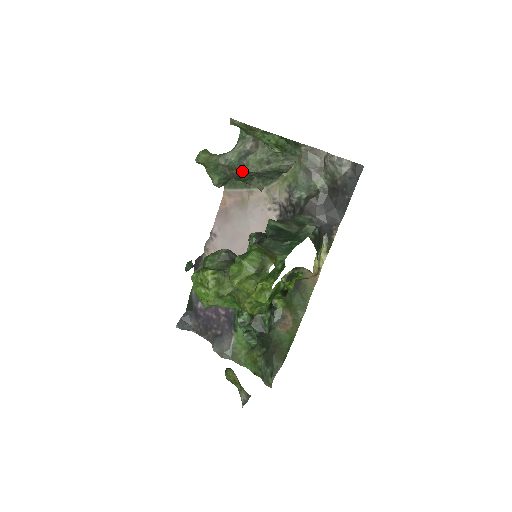
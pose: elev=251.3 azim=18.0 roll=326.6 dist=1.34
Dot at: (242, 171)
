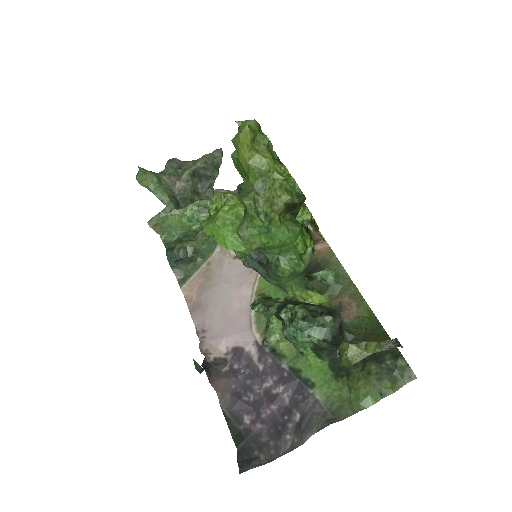
Dot at: (184, 178)
